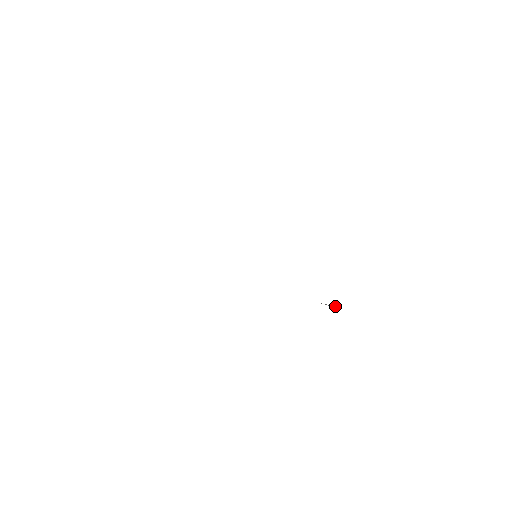
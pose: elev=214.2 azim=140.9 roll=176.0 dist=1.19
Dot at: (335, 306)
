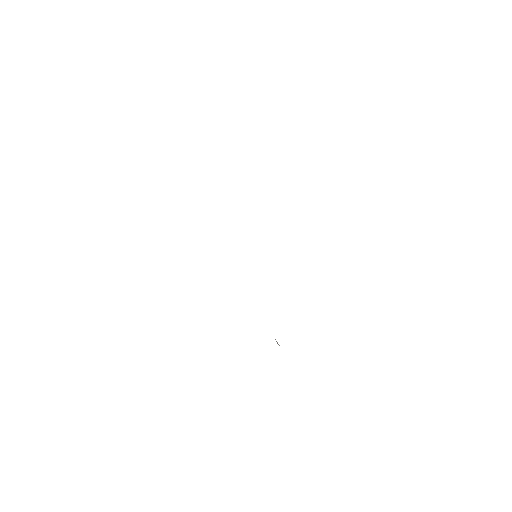
Dot at: occluded
